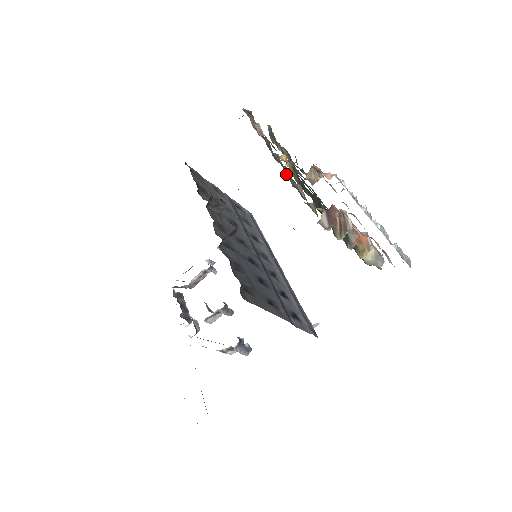
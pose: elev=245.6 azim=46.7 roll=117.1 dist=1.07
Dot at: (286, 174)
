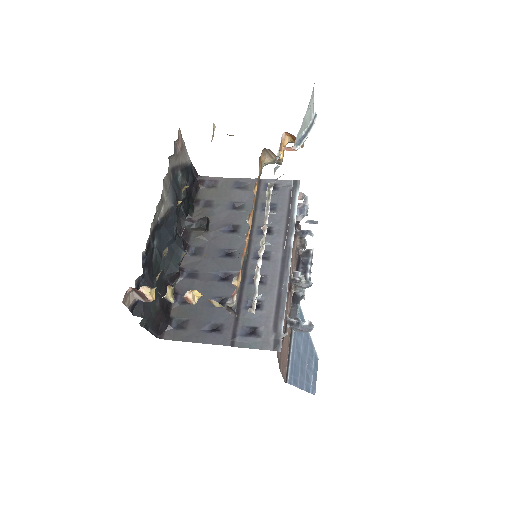
Dot at: occluded
